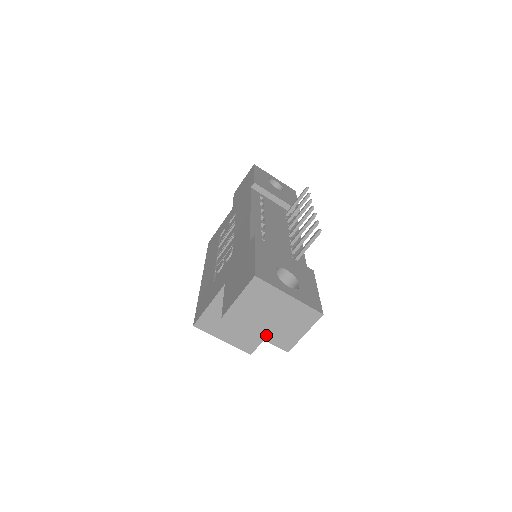
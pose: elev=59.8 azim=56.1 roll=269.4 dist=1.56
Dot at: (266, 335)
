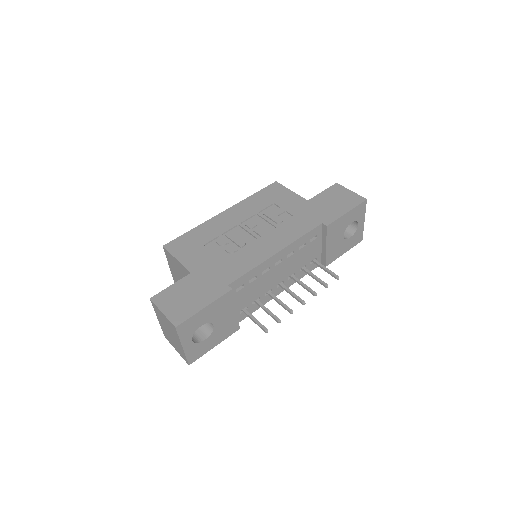
Dot at: (162, 326)
